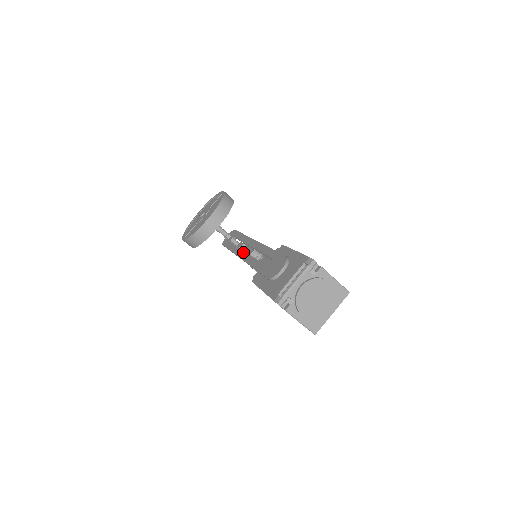
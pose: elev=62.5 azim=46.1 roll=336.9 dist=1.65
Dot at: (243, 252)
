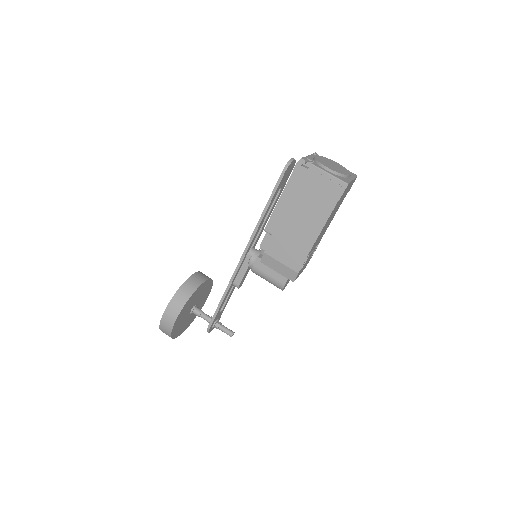
Dot at: occluded
